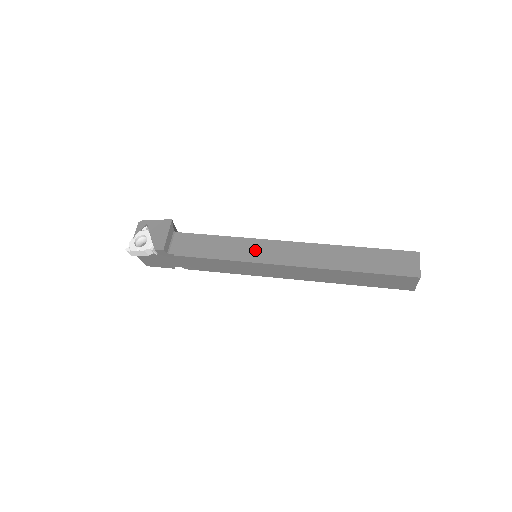
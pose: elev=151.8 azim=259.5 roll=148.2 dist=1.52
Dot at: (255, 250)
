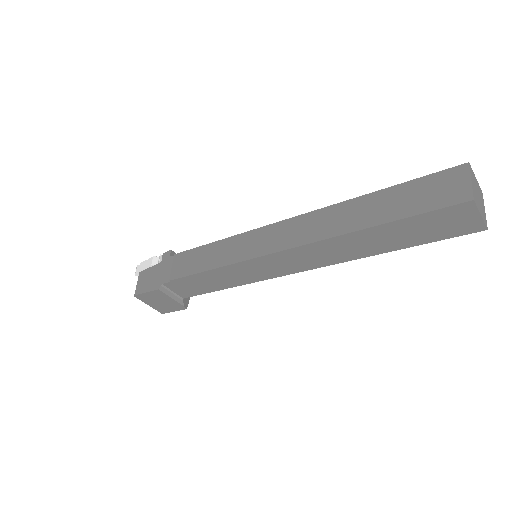
Dot at: occluded
